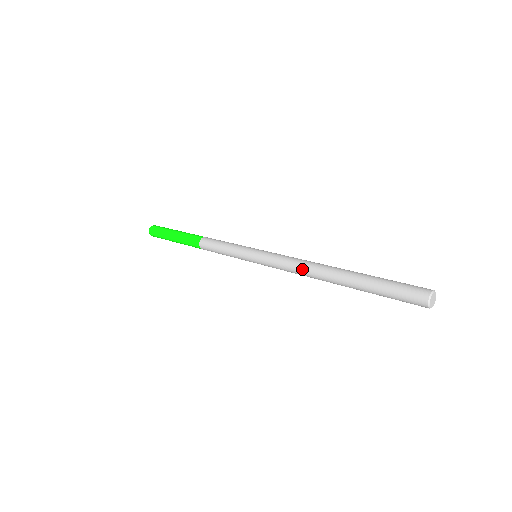
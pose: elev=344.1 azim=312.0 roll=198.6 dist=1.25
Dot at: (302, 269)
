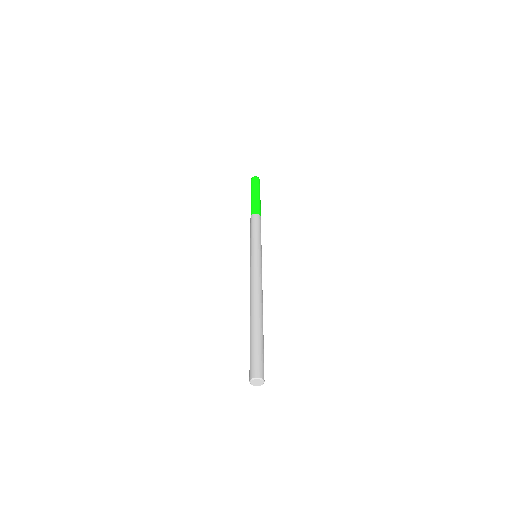
Dot at: (251, 291)
